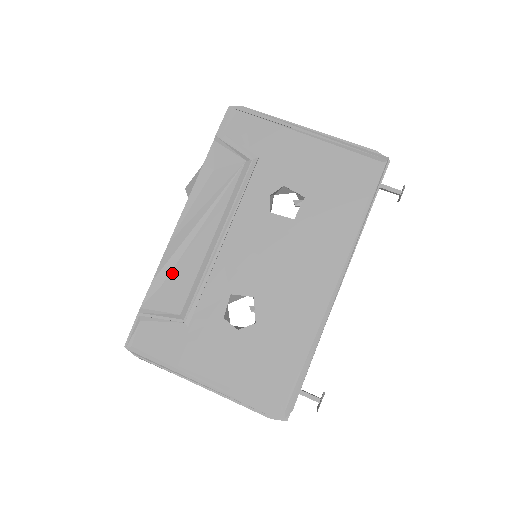
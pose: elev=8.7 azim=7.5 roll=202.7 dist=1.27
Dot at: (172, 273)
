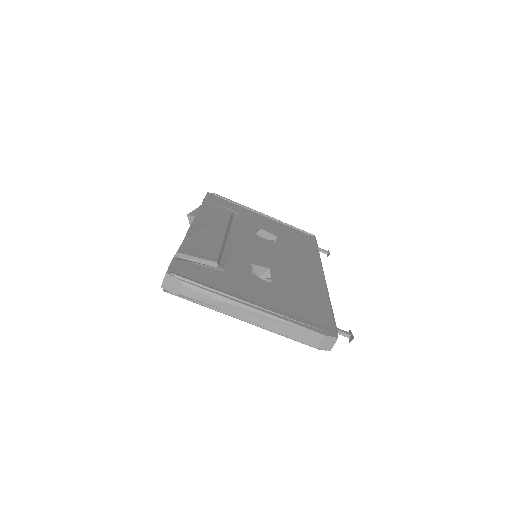
Dot at: (199, 242)
